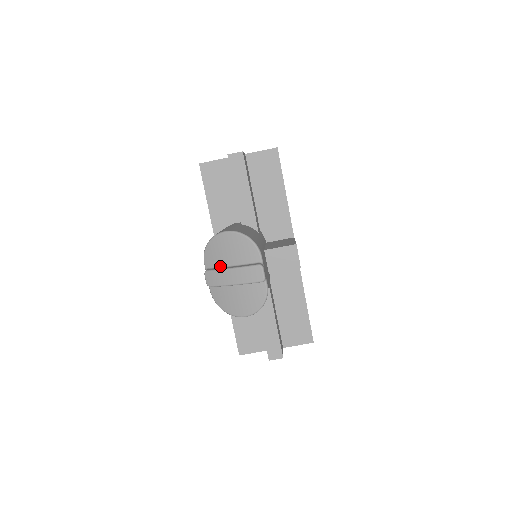
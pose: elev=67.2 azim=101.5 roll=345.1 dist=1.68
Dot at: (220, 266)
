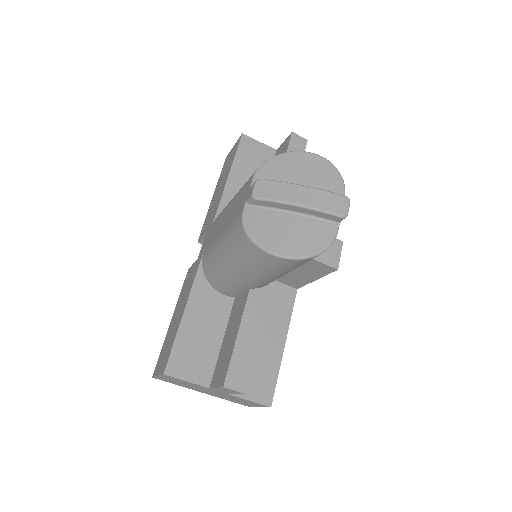
Dot at: occluded
